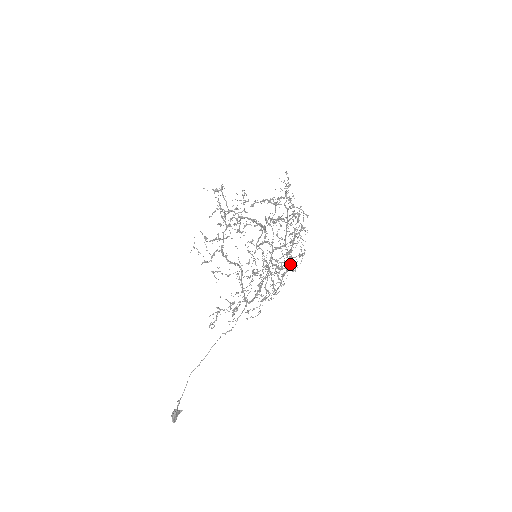
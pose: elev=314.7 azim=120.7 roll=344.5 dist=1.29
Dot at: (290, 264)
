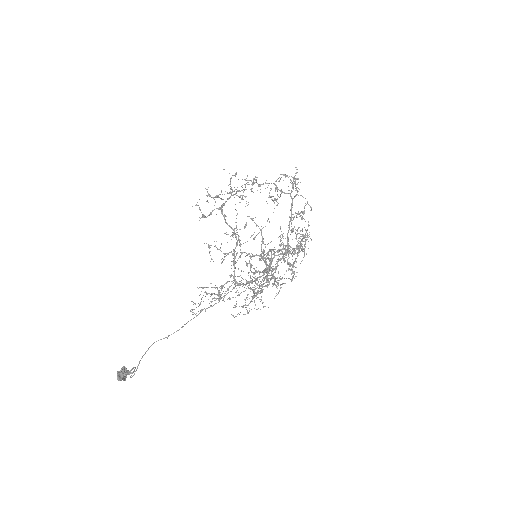
Dot at: (287, 250)
